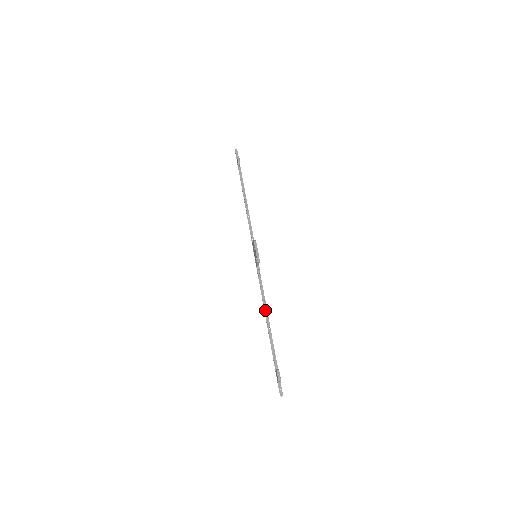
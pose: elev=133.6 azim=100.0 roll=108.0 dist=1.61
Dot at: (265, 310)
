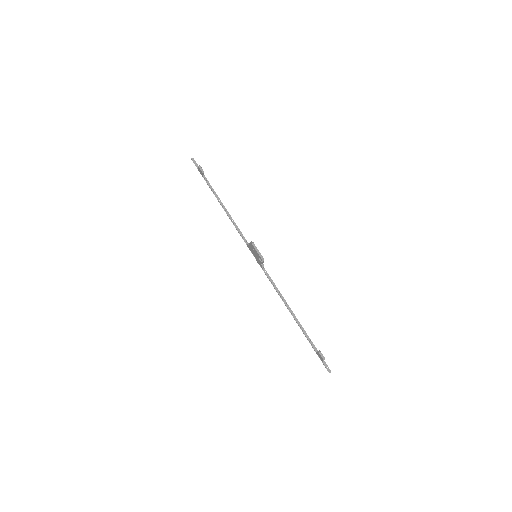
Dot at: (285, 303)
